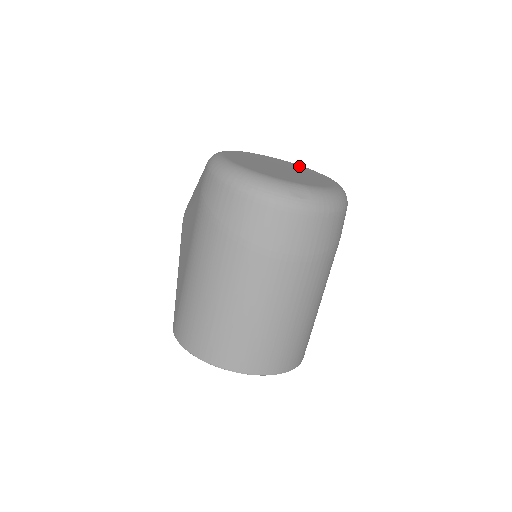
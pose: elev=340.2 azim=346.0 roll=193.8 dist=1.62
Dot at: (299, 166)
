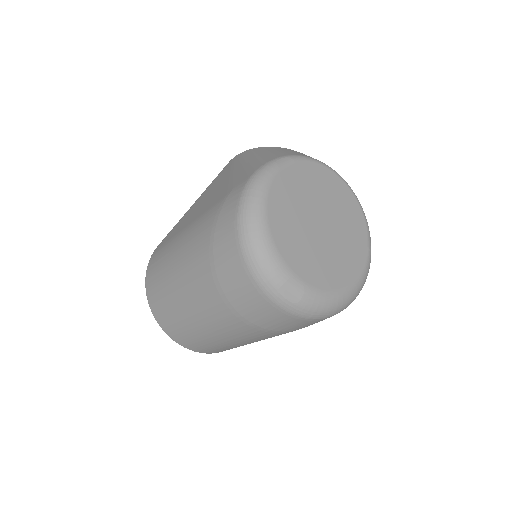
Dot at: (358, 217)
